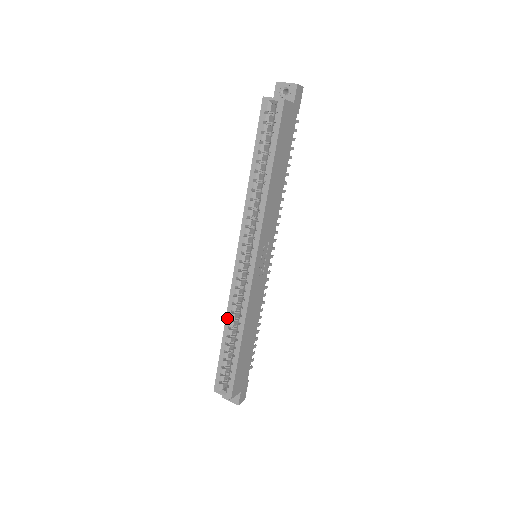
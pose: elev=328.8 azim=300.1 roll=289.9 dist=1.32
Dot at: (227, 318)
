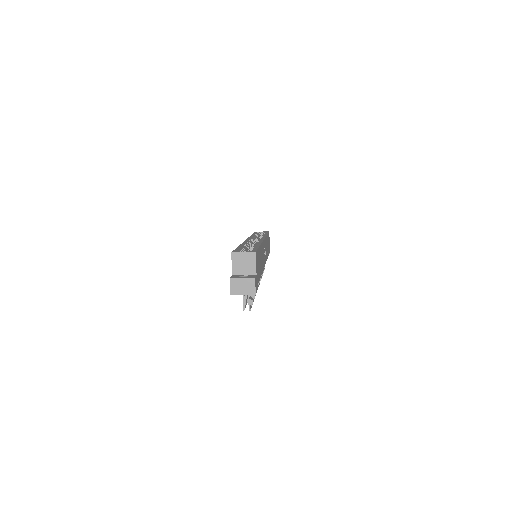
Dot at: occluded
